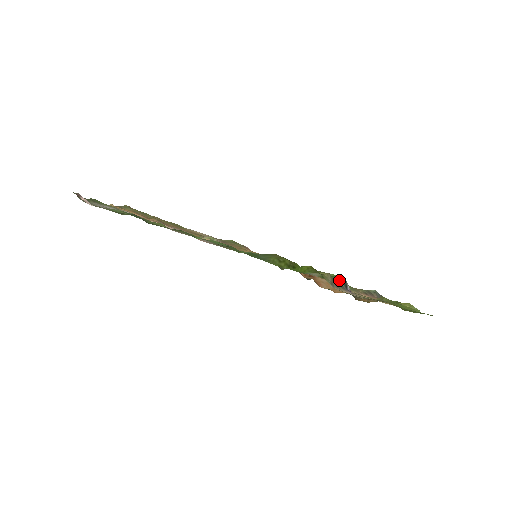
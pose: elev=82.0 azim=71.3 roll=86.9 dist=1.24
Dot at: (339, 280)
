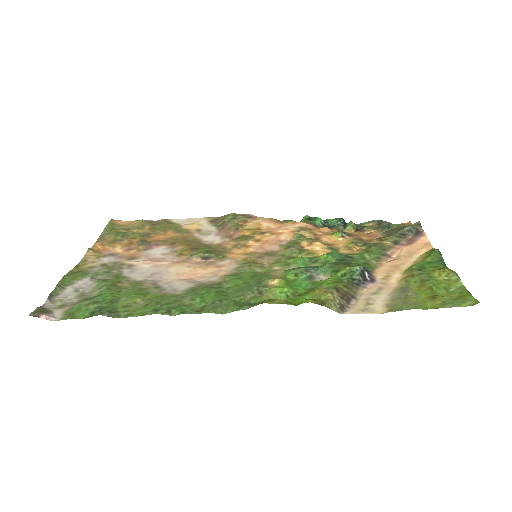
Dot at: (353, 273)
